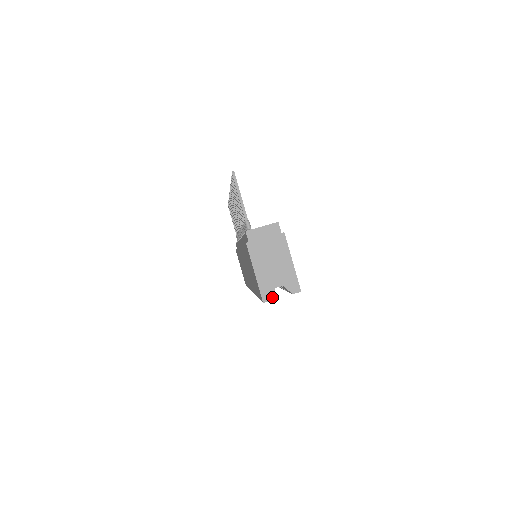
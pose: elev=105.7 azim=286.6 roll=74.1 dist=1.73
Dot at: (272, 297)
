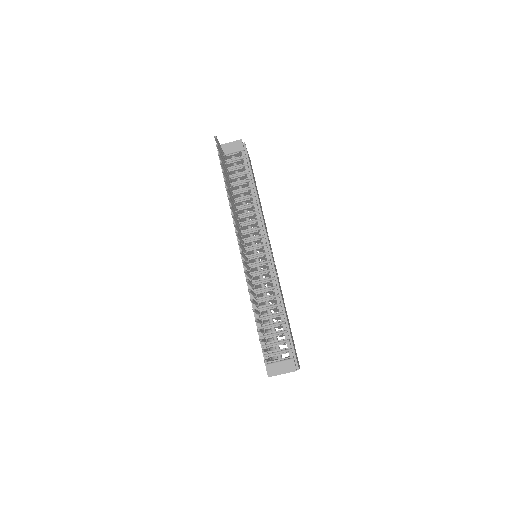
Dot at: occluded
